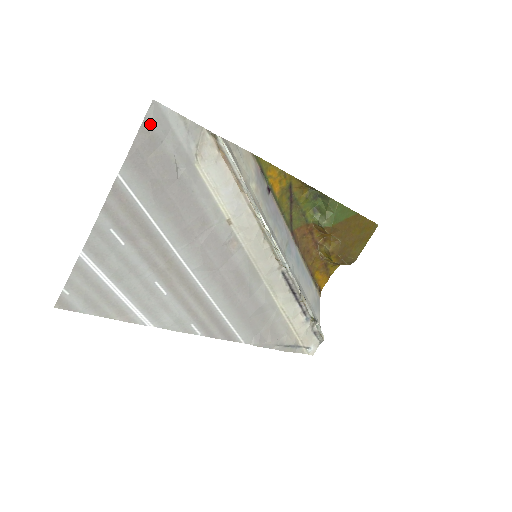
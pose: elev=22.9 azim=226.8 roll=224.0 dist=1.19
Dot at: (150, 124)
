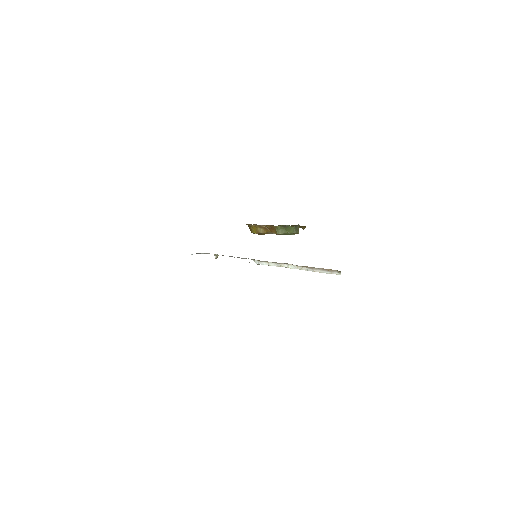
Dot at: occluded
